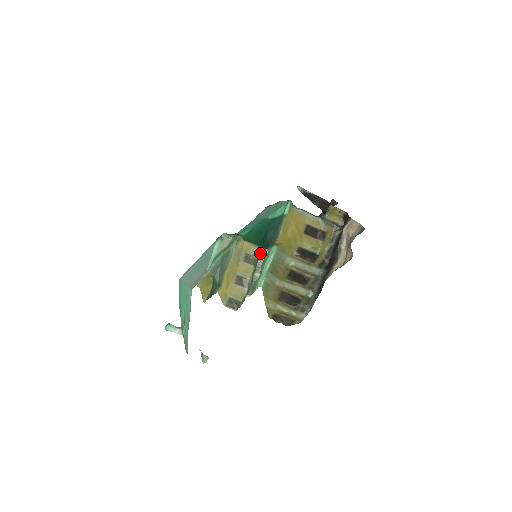
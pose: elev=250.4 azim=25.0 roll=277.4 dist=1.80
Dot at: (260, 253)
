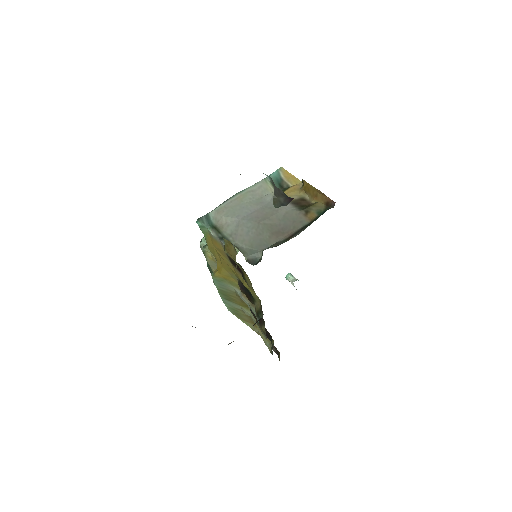
Dot at: occluded
